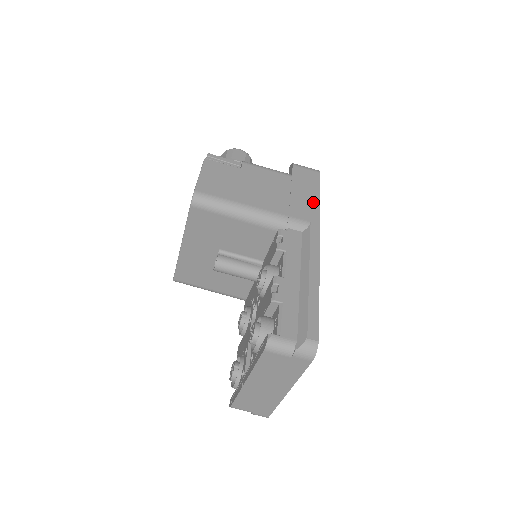
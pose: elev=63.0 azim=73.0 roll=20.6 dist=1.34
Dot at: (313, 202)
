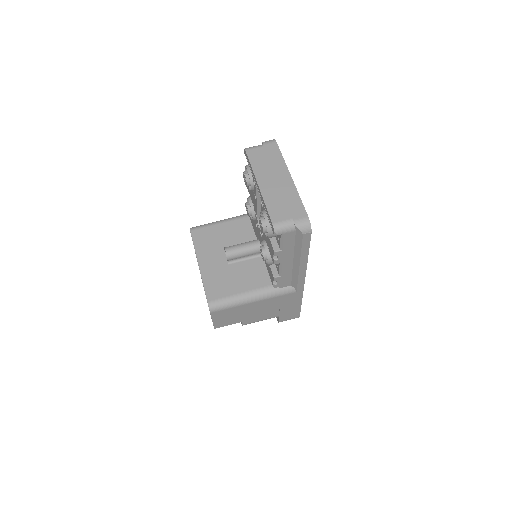
Dot at: occluded
